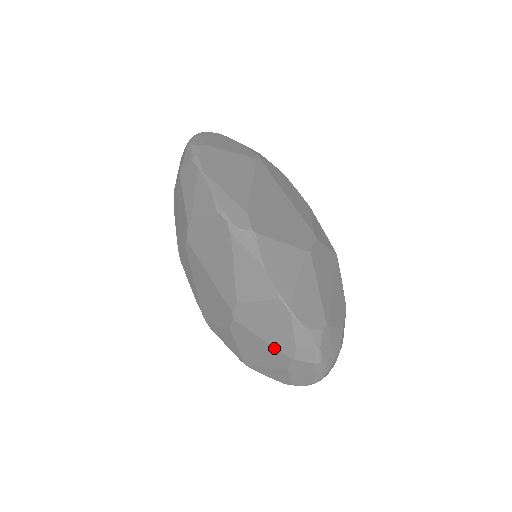
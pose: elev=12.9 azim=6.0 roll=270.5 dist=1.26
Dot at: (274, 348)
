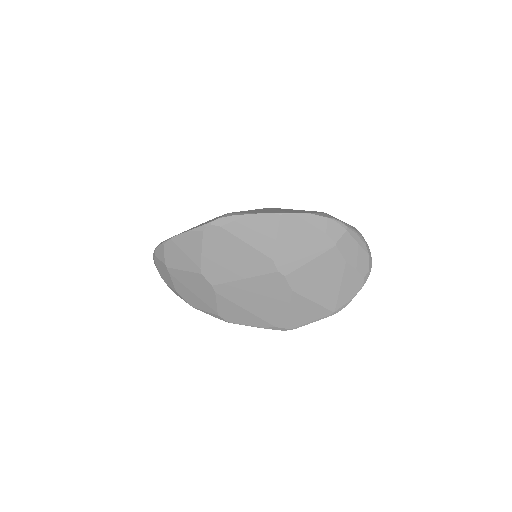
Dot at: (321, 256)
